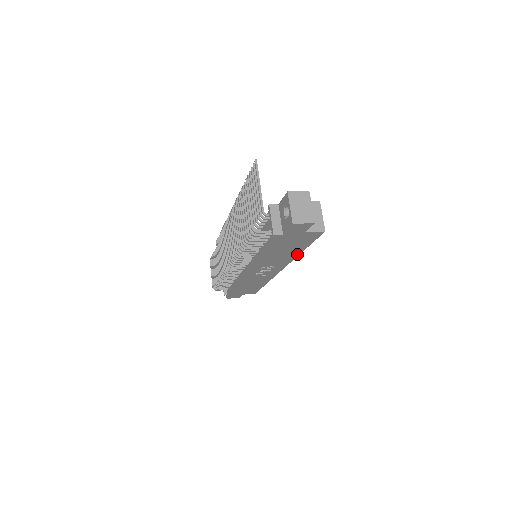
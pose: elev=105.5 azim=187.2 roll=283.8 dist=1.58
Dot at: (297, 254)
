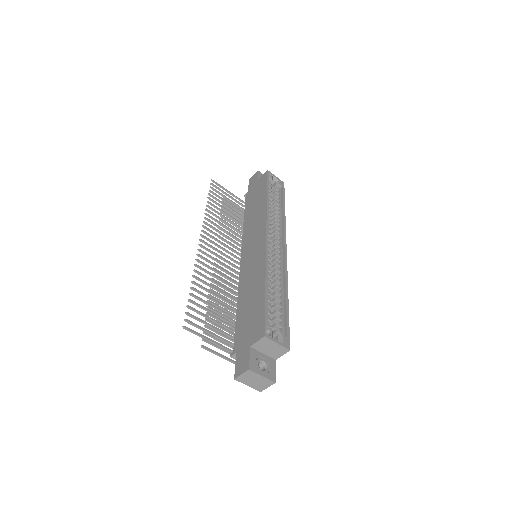
Dot at: (286, 292)
